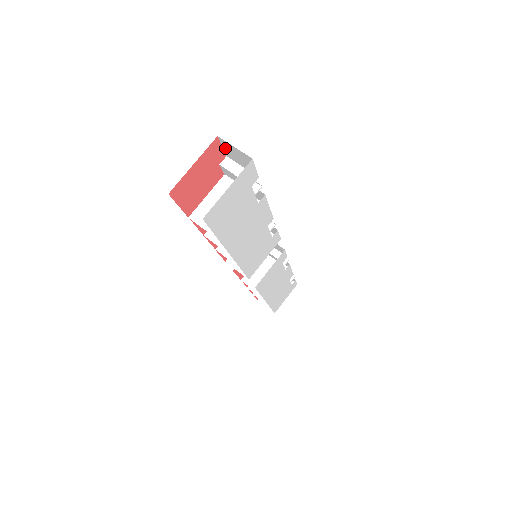
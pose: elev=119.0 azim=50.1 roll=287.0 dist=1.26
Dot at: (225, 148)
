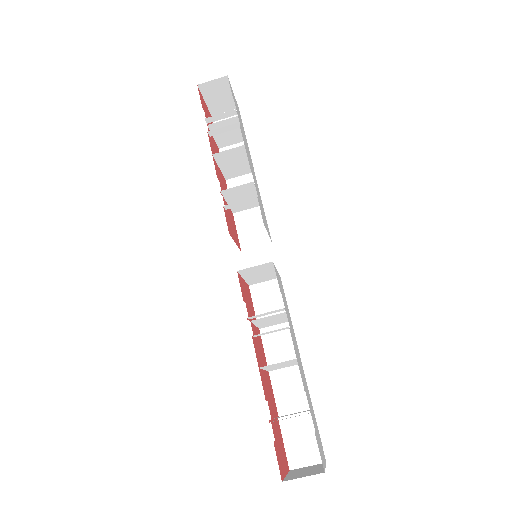
Dot at: occluded
